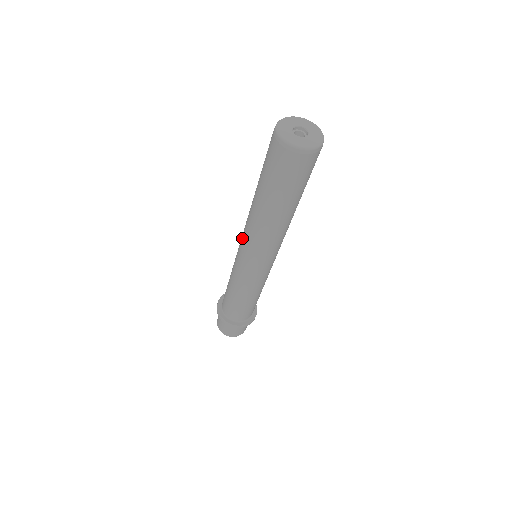
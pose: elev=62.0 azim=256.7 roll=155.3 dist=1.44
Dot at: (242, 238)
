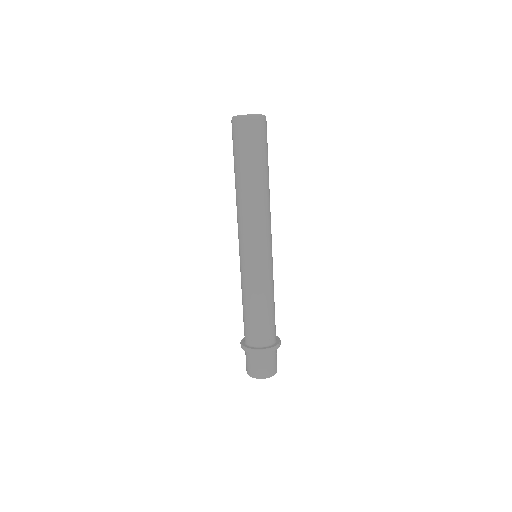
Dot at: (238, 234)
